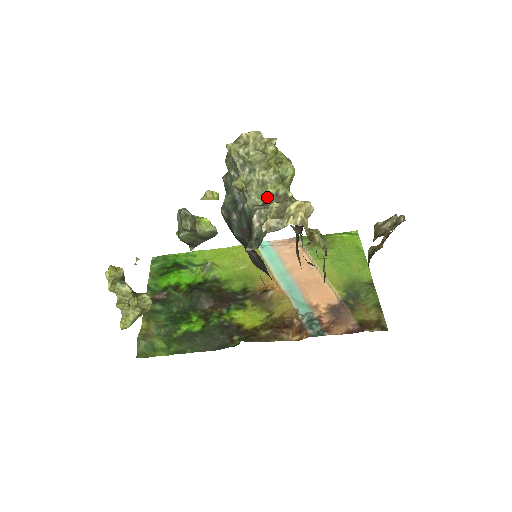
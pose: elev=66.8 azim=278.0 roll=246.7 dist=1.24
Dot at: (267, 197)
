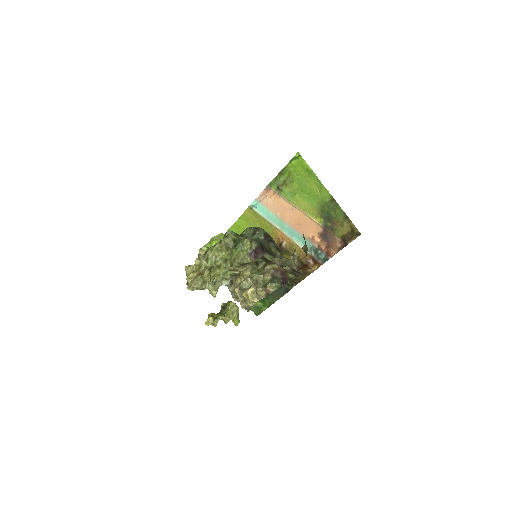
Dot at: occluded
